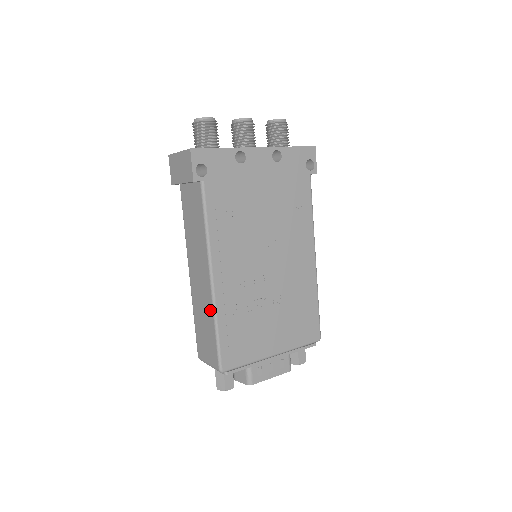
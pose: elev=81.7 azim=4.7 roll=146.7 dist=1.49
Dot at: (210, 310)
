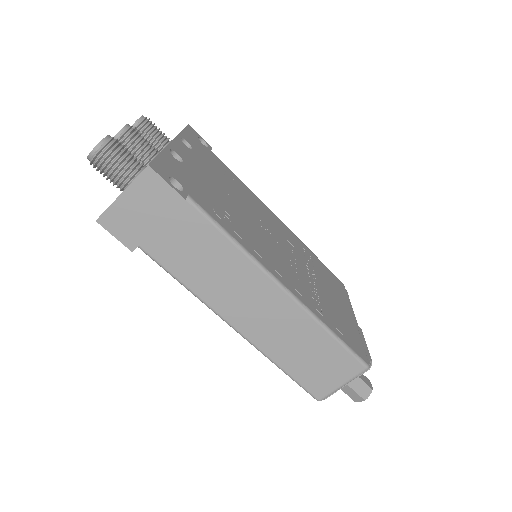
Dot at: (308, 324)
